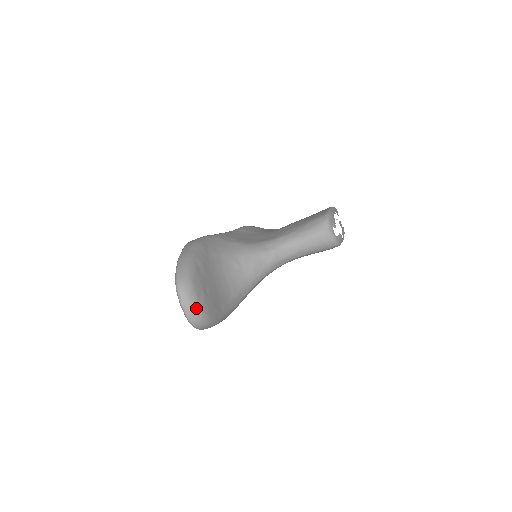
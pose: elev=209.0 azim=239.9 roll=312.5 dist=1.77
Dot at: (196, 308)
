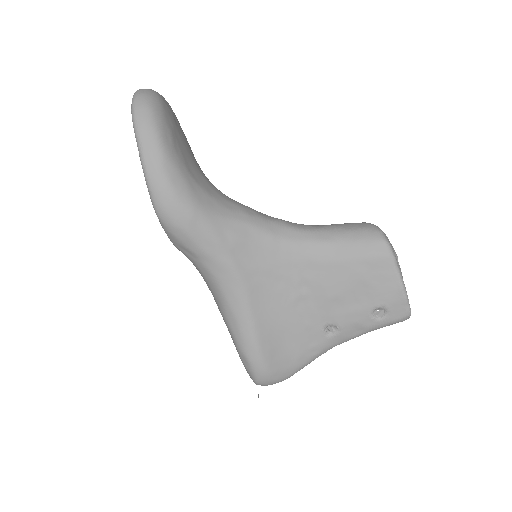
Dot at: (155, 92)
